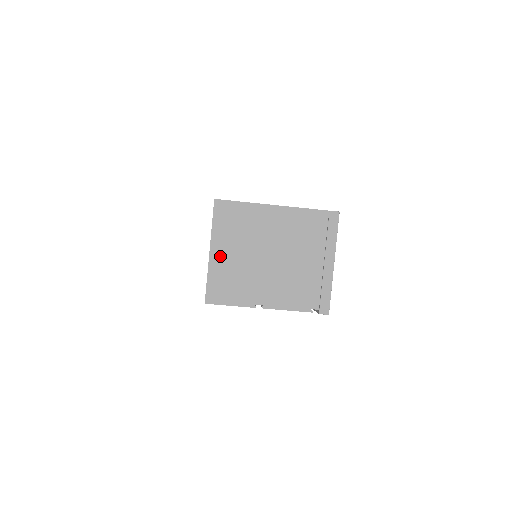
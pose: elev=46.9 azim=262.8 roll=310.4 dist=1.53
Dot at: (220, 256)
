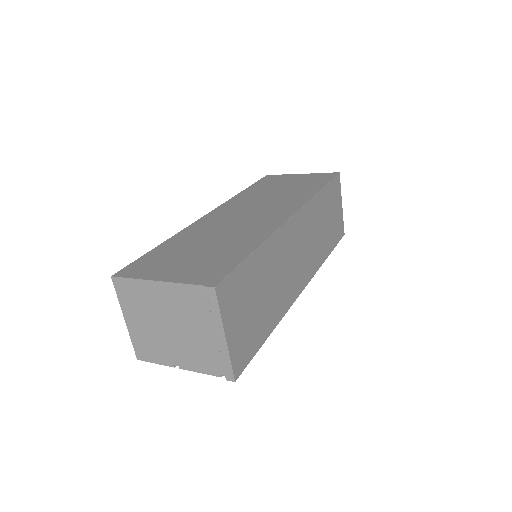
Dot at: (133, 324)
